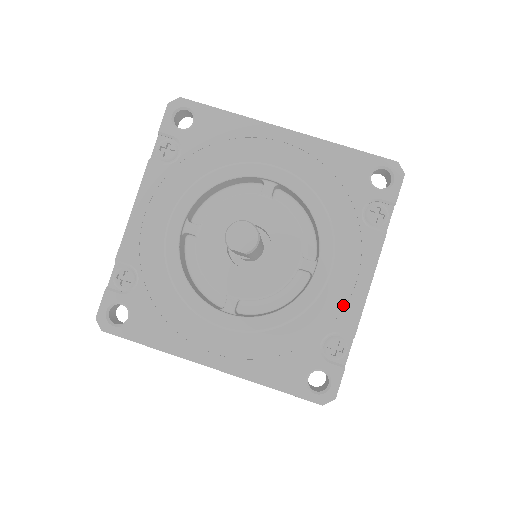
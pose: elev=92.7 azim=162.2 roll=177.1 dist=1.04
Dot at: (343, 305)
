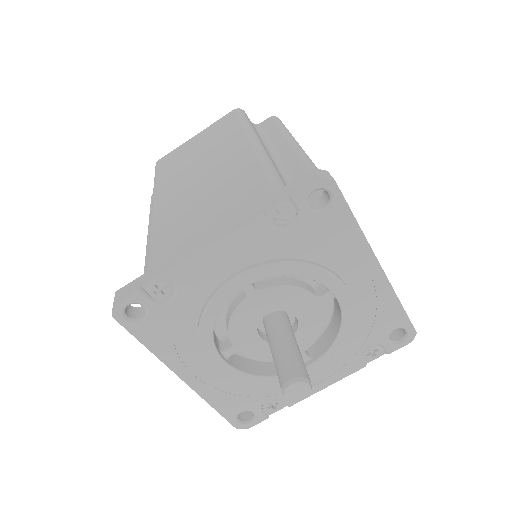
Dot at: occluded
